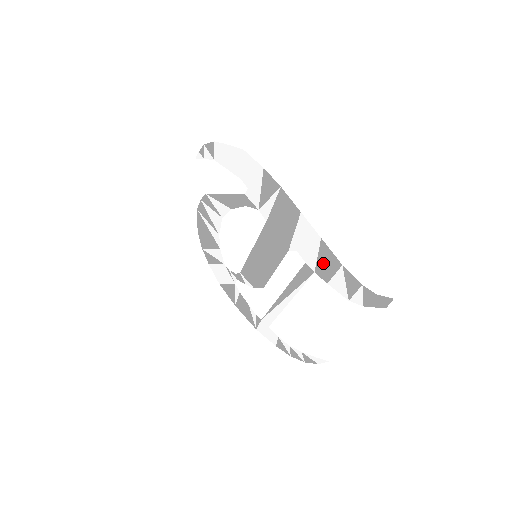
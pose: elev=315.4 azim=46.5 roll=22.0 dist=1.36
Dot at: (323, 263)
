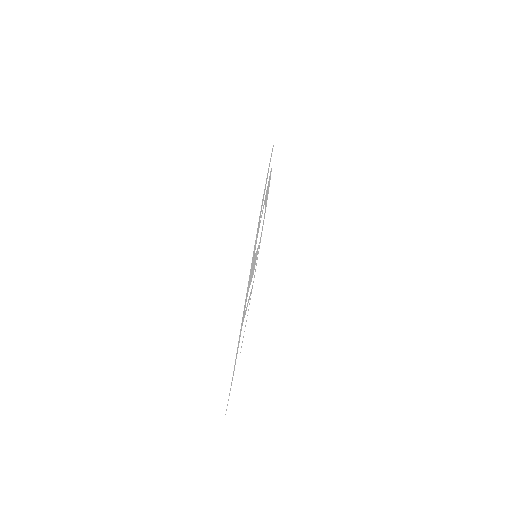
Dot at: (240, 334)
